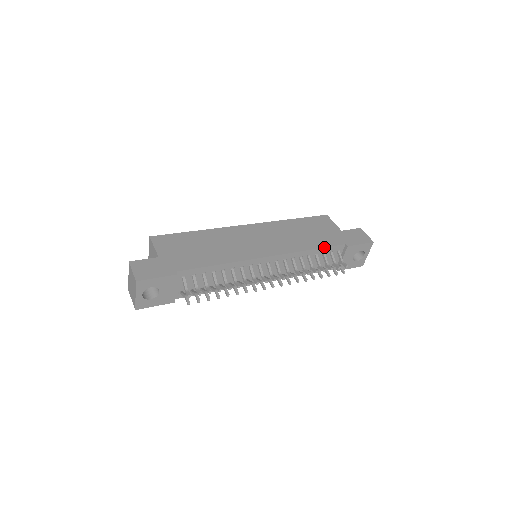
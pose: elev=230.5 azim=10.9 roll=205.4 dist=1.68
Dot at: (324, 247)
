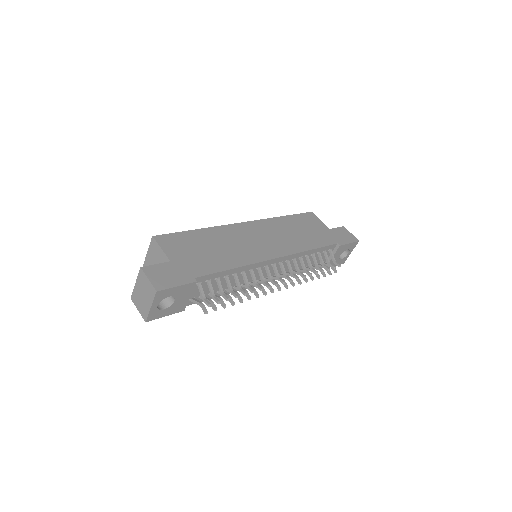
Dot at: (321, 247)
